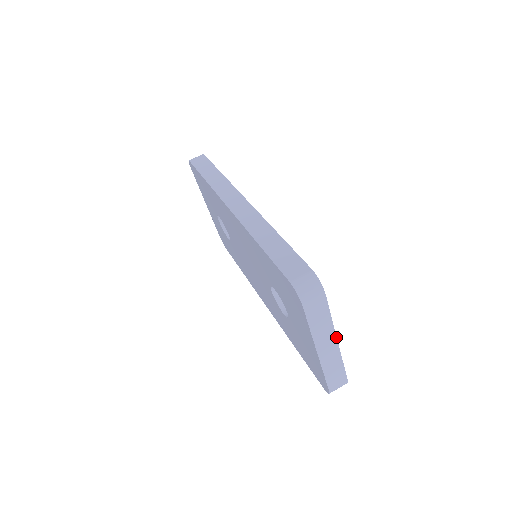
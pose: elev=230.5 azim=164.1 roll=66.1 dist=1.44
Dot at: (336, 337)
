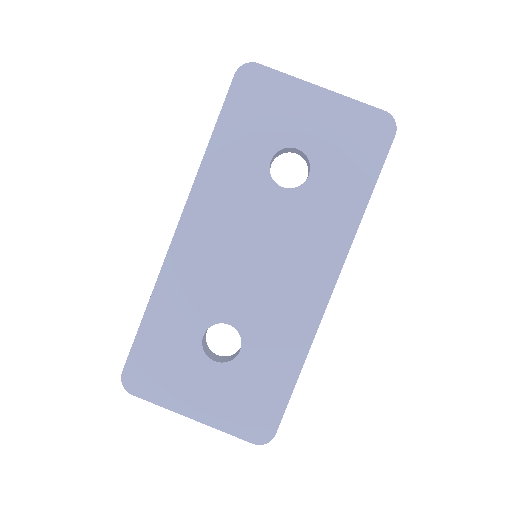
Dot at: occluded
